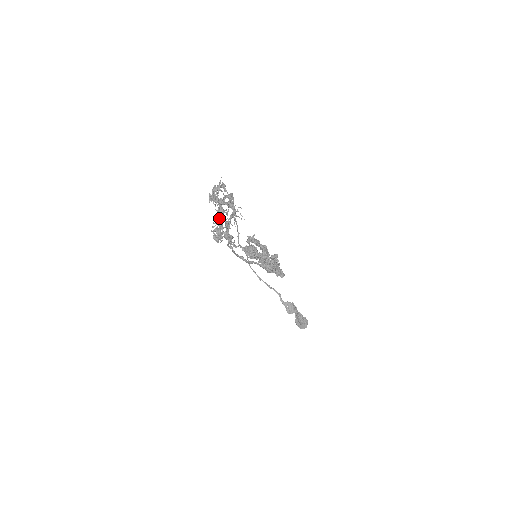
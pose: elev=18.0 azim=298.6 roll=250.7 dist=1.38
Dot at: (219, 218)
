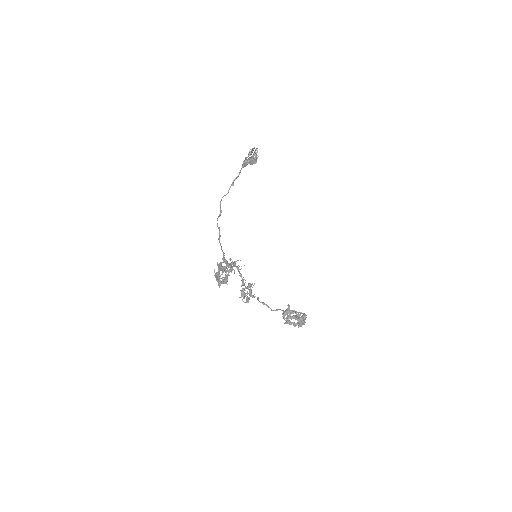
Dot at: occluded
